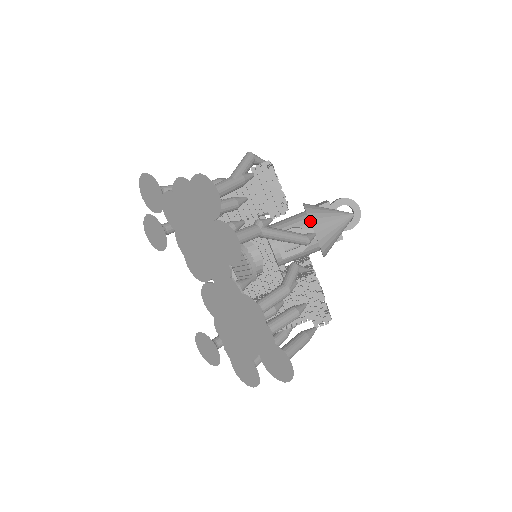
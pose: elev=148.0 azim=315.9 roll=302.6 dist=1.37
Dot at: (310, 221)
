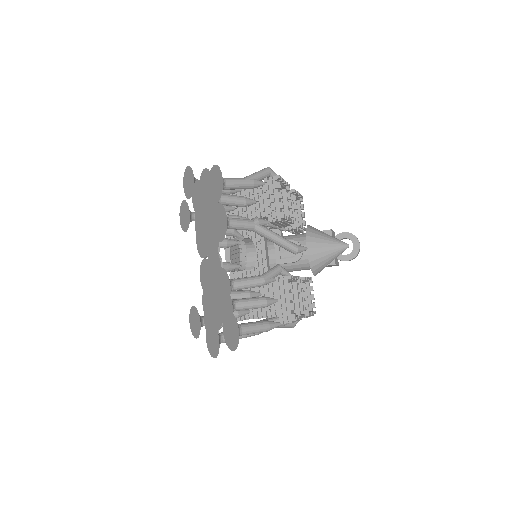
Dot at: (306, 237)
